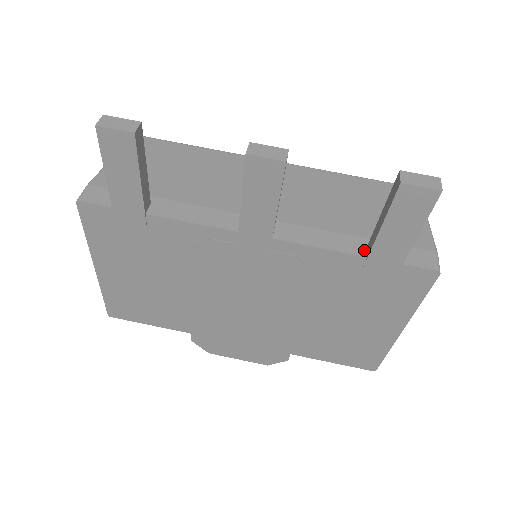
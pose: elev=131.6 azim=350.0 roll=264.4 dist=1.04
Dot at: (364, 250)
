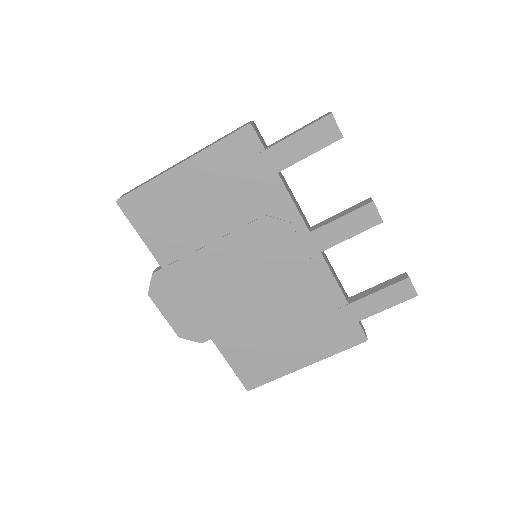
Dot at: (347, 299)
